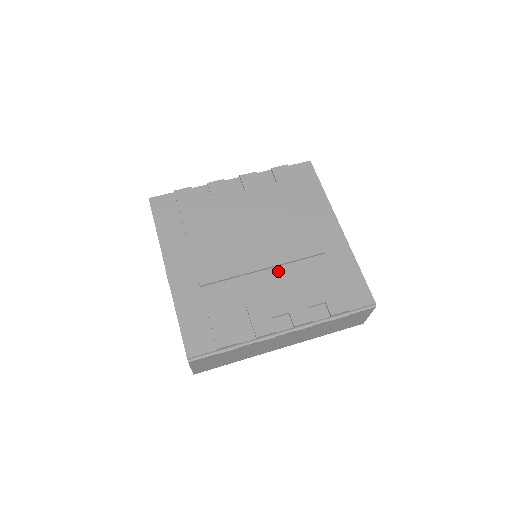
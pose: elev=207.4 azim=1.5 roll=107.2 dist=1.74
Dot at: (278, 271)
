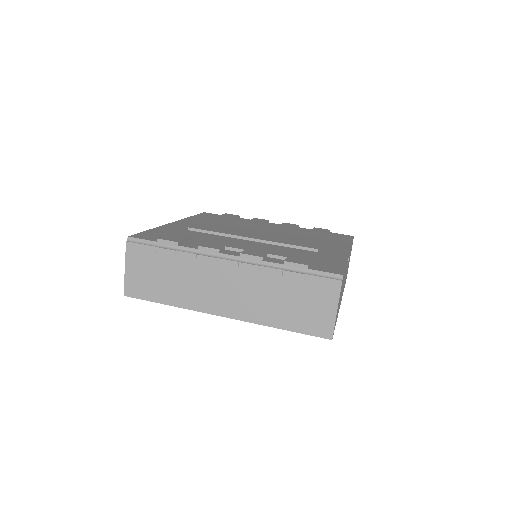
Dot at: (262, 244)
